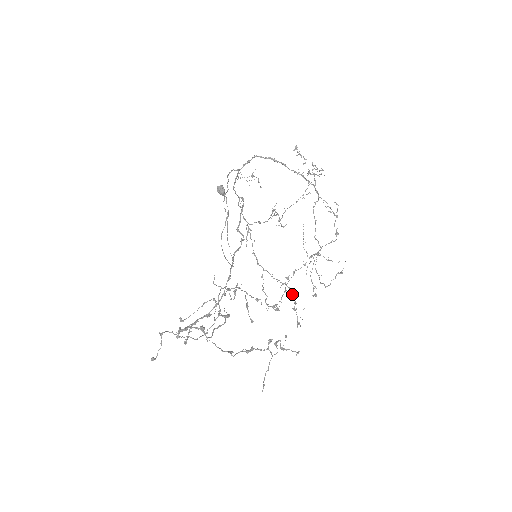
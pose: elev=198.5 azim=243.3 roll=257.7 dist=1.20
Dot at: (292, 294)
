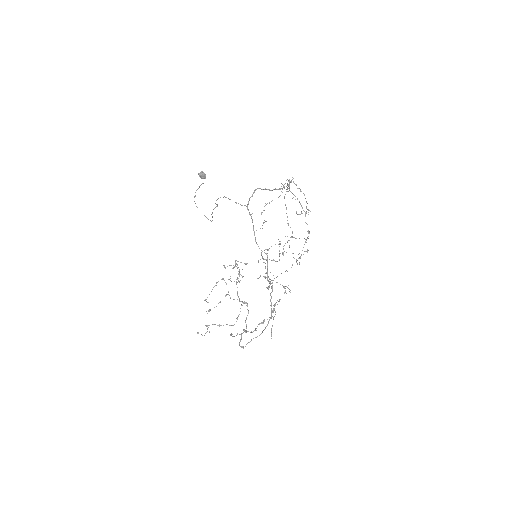
Dot at: occluded
